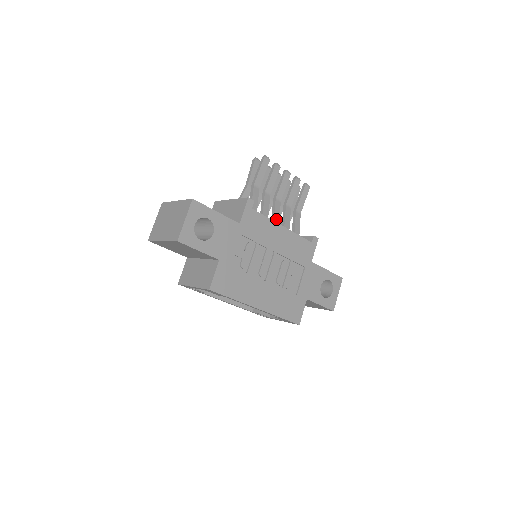
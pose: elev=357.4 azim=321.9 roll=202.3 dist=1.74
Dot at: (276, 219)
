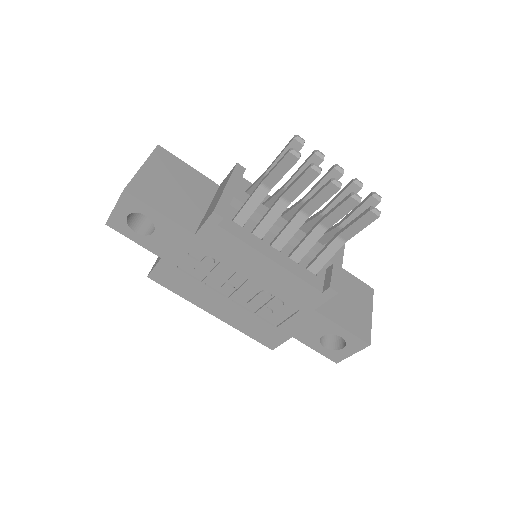
Dot at: (282, 239)
